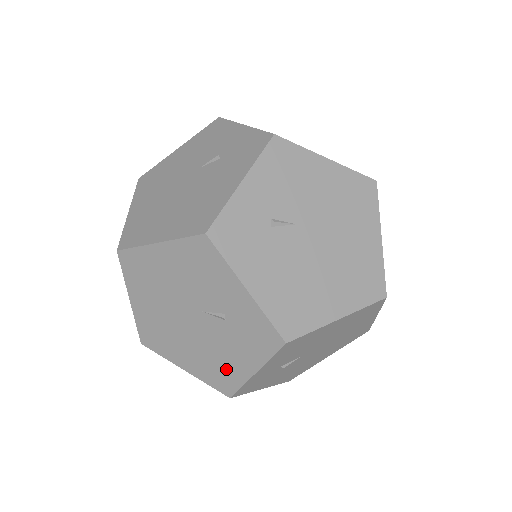
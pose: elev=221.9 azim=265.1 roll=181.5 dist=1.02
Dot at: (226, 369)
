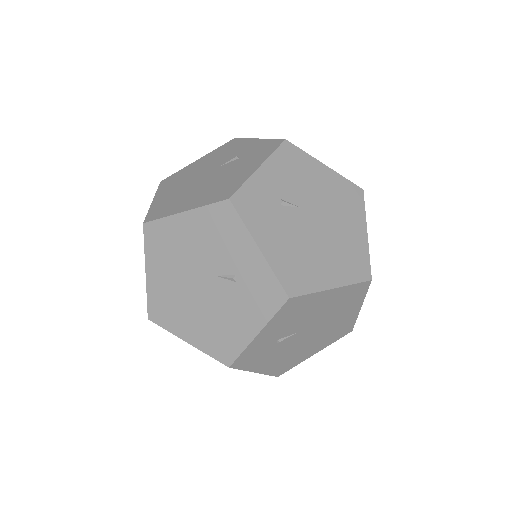
Dot at: occluded
